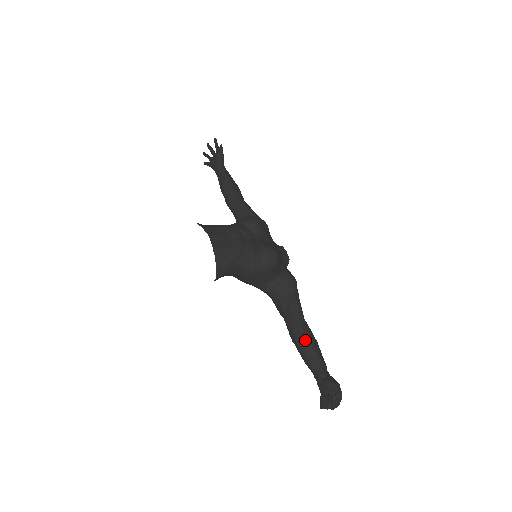
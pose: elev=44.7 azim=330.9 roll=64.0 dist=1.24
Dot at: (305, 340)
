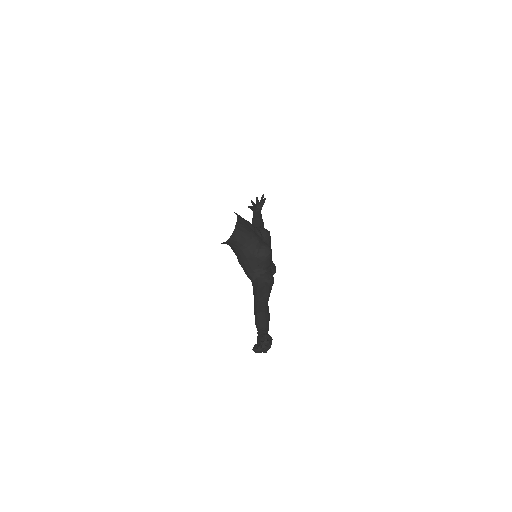
Dot at: (263, 309)
